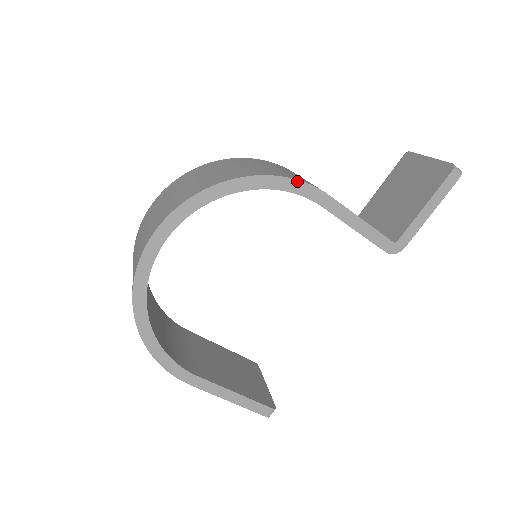
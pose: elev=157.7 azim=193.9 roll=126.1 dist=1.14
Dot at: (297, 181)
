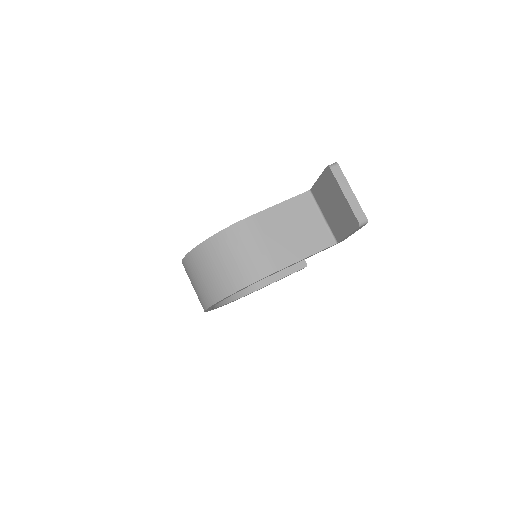
Dot at: occluded
